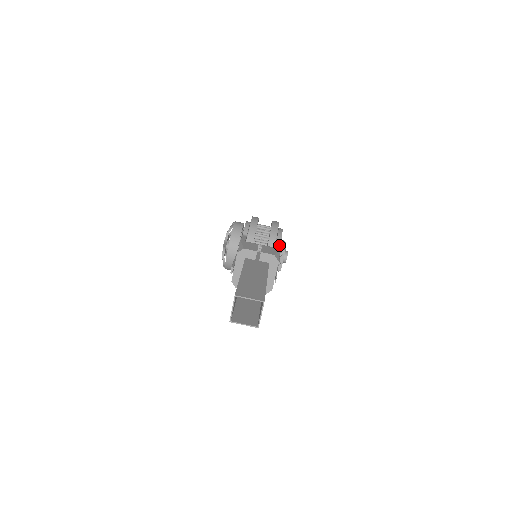
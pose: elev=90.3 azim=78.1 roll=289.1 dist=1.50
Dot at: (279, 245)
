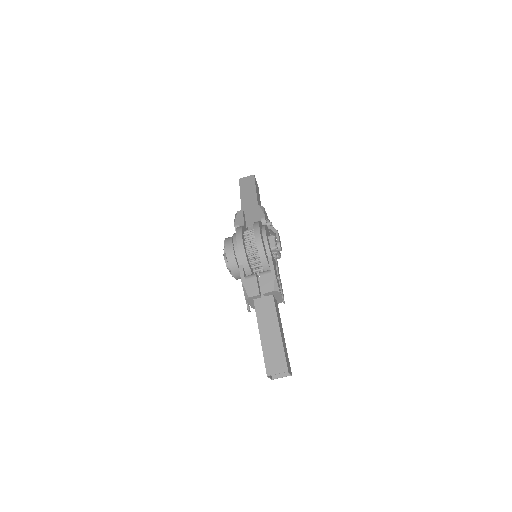
Dot at: (272, 264)
